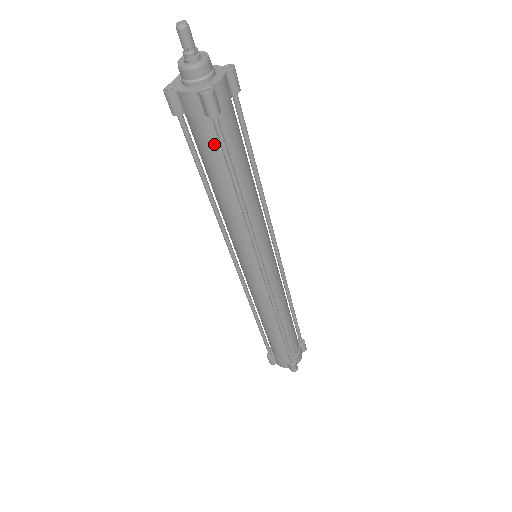
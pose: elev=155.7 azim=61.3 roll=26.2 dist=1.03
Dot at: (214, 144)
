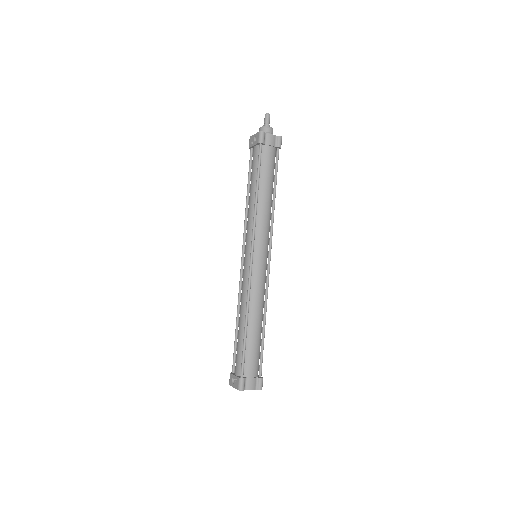
Dot at: (273, 163)
